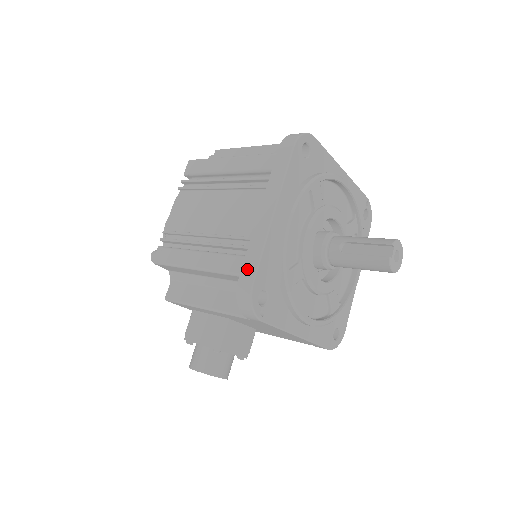
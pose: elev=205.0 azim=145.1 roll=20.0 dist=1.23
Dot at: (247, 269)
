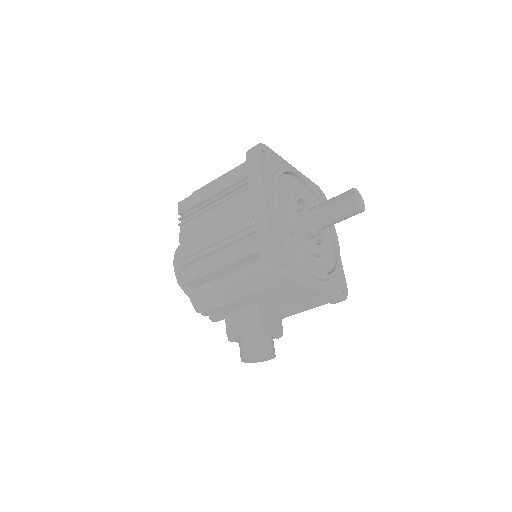
Dot at: (262, 242)
